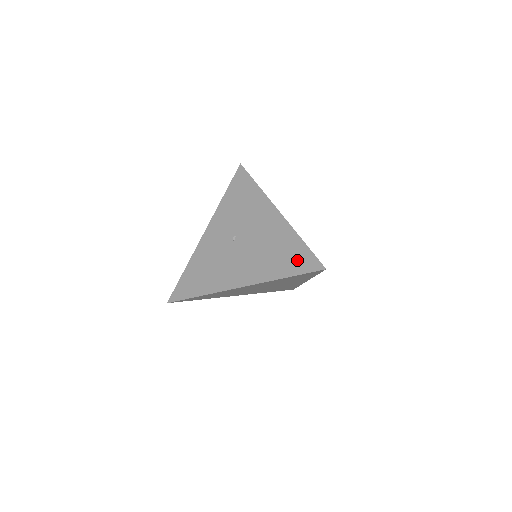
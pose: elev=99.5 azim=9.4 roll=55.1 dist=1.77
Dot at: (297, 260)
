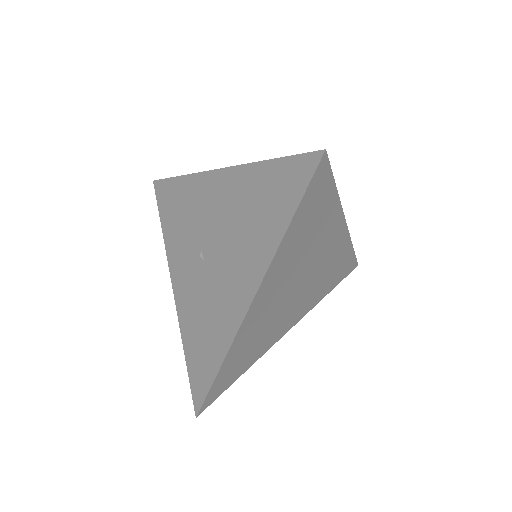
Dot at: (282, 188)
